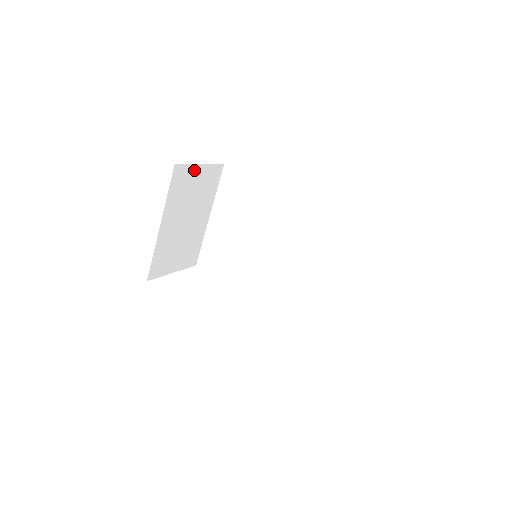
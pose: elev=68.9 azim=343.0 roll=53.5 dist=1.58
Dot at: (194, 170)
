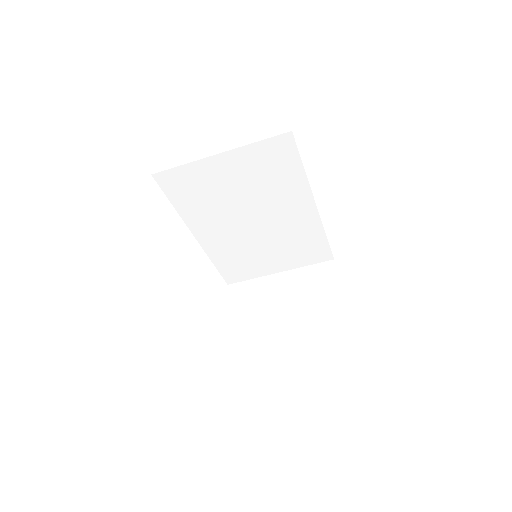
Dot at: occluded
